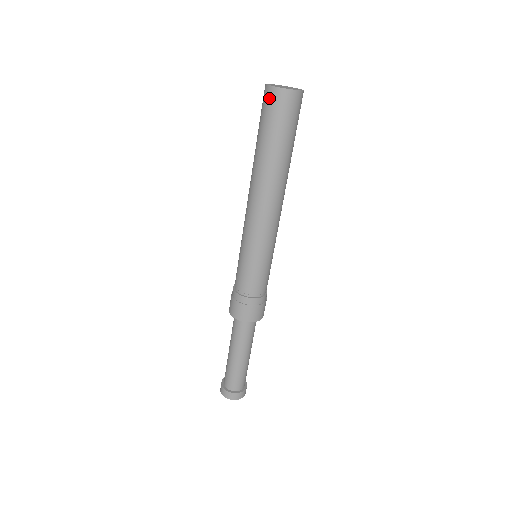
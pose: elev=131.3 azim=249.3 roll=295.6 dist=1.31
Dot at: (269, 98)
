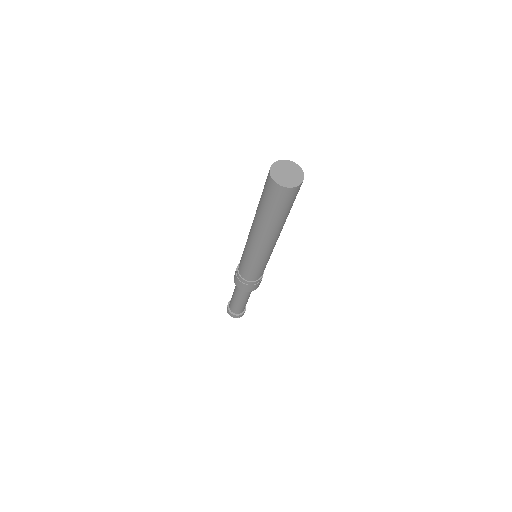
Dot at: (268, 181)
